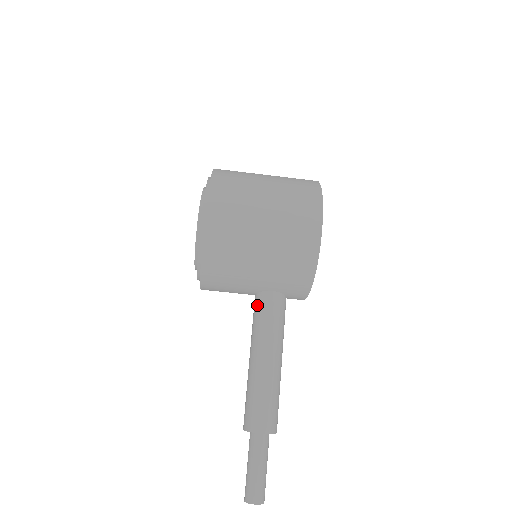
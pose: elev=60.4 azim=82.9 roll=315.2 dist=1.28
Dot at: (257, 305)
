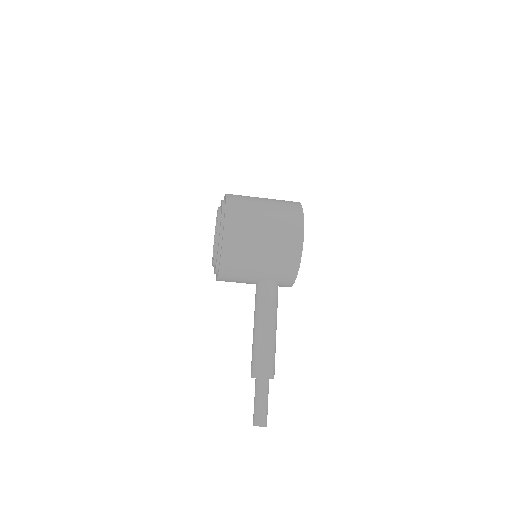
Dot at: (258, 290)
